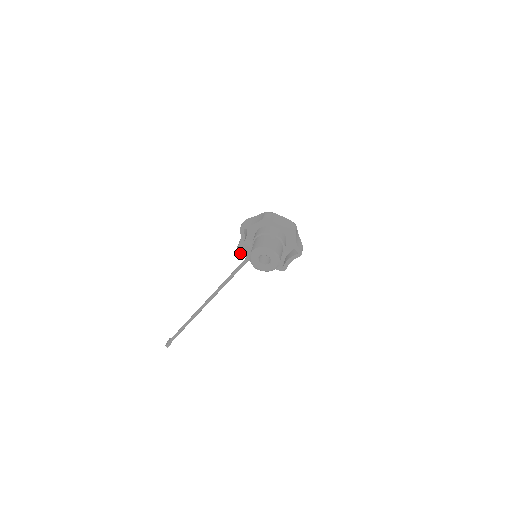
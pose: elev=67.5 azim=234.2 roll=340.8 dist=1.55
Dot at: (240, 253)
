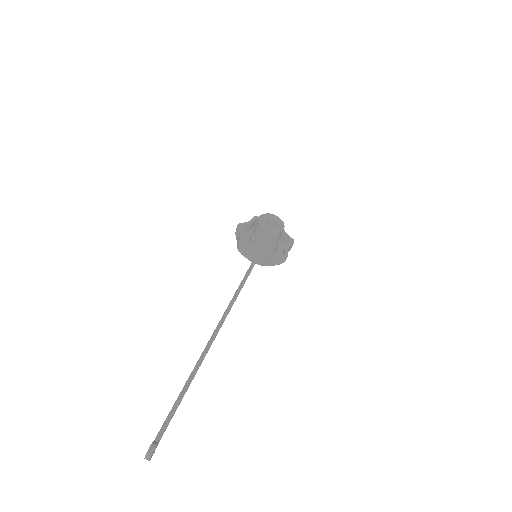
Dot at: (243, 245)
